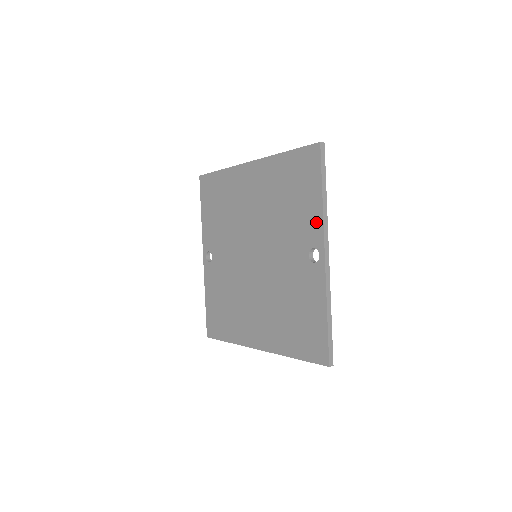
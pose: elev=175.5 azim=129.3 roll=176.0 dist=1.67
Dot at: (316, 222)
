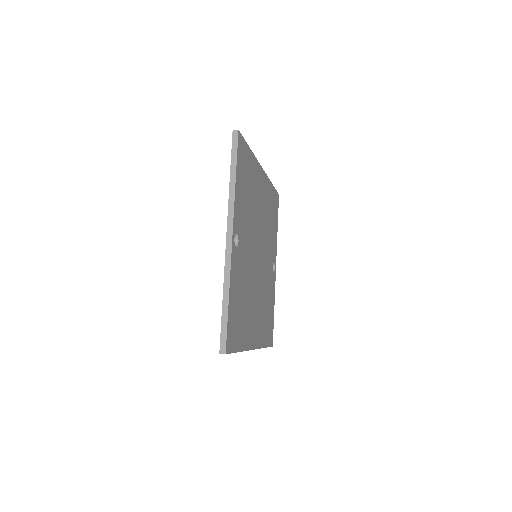
Dot at: occluded
